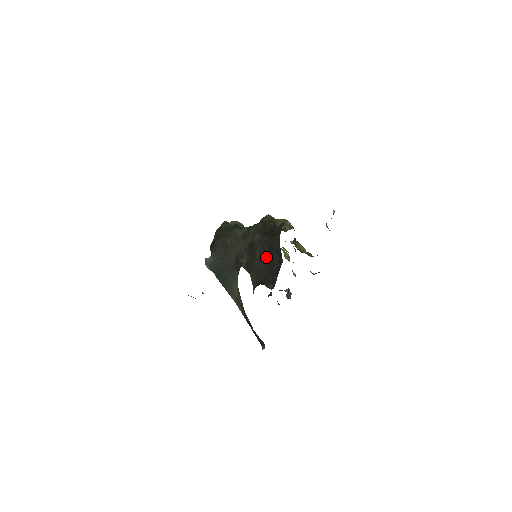
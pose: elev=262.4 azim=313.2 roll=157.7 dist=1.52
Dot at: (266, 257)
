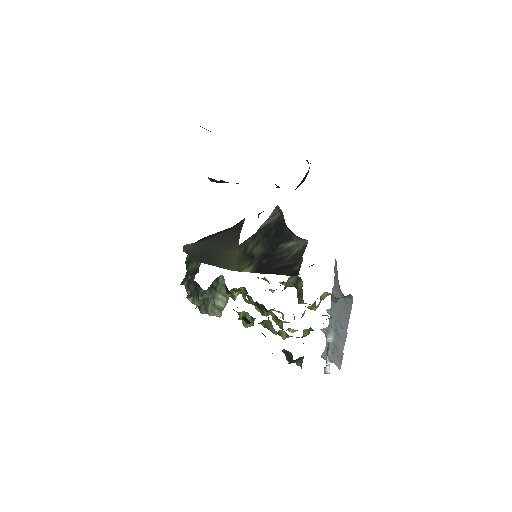
Dot at: occluded
